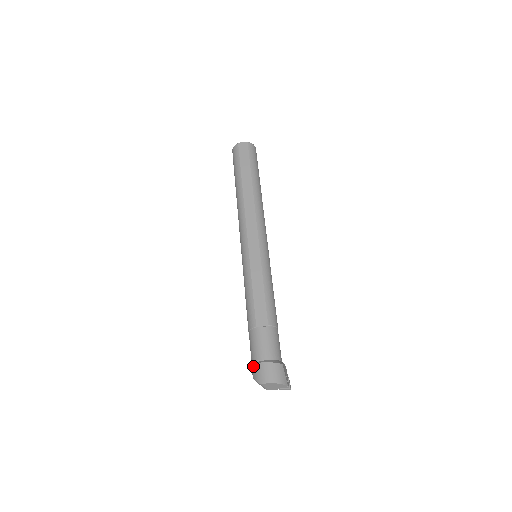
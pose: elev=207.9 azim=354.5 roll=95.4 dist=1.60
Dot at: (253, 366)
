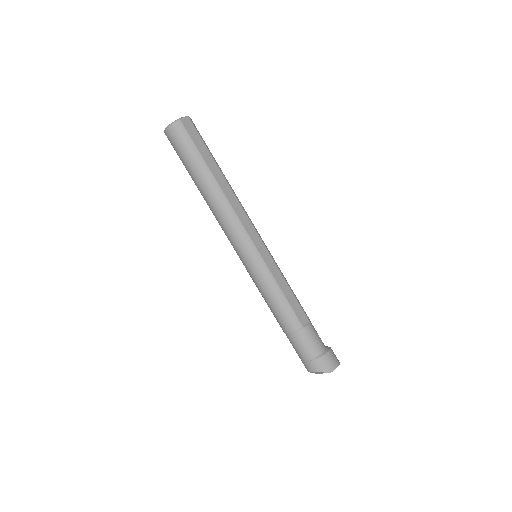
Dot at: (314, 362)
